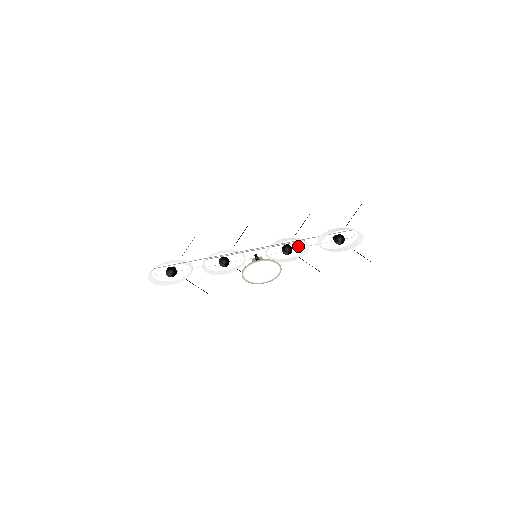
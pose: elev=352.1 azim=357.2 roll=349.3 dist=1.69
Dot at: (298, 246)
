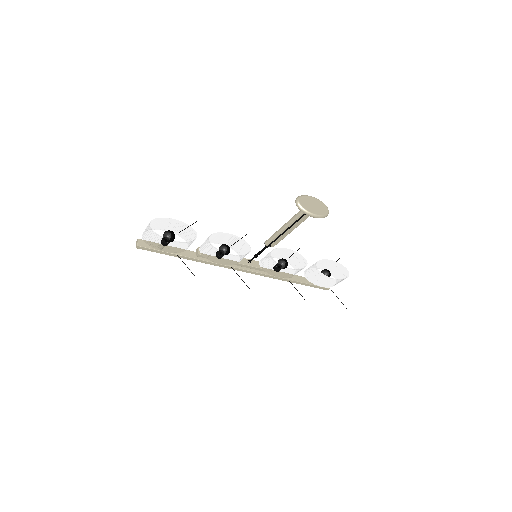
Dot at: occluded
